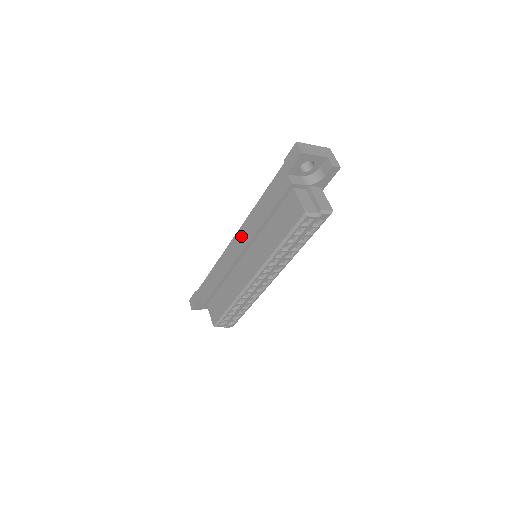
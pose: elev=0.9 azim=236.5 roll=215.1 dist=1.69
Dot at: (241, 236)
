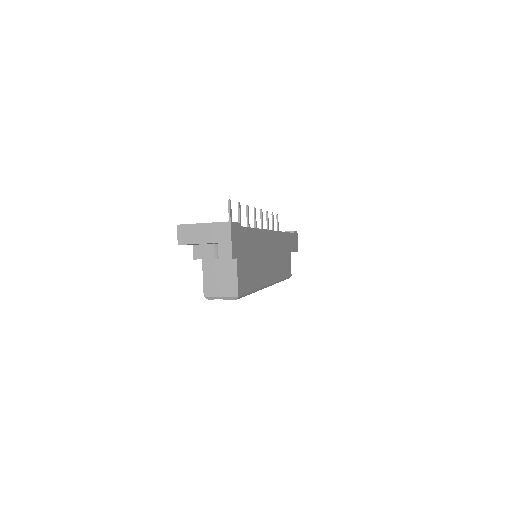
Dot at: occluded
